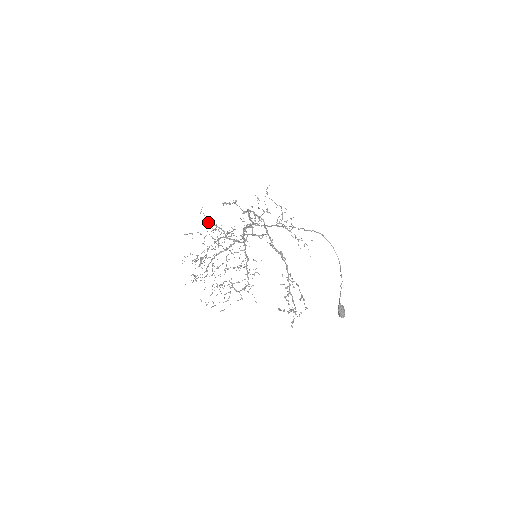
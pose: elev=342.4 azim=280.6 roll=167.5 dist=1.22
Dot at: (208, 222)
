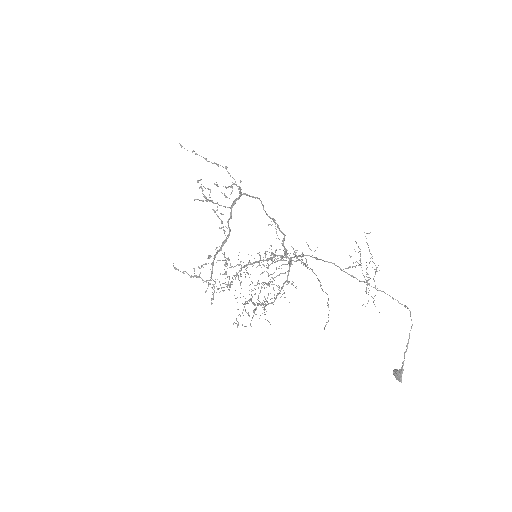
Dot at: (279, 239)
